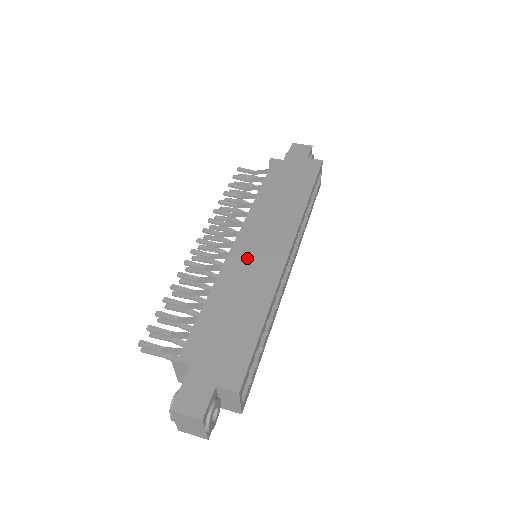
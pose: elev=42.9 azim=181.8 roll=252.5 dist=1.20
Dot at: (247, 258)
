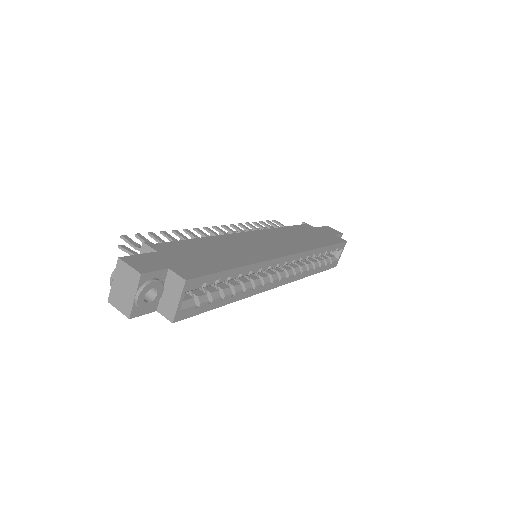
Dot at: (249, 241)
